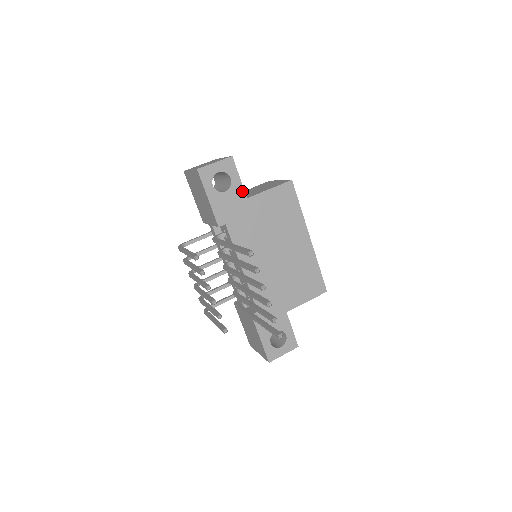
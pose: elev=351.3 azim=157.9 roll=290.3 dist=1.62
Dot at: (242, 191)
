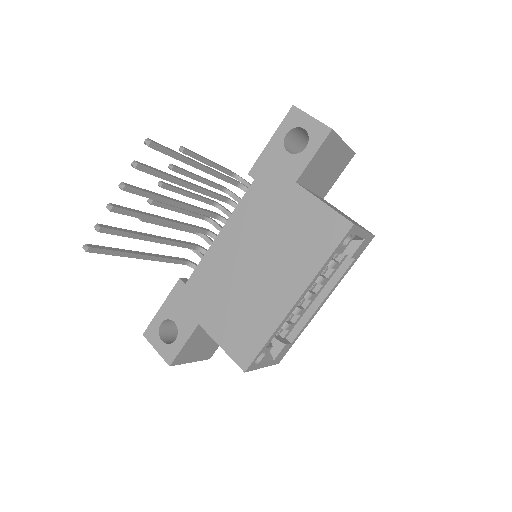
Dot at: (300, 170)
